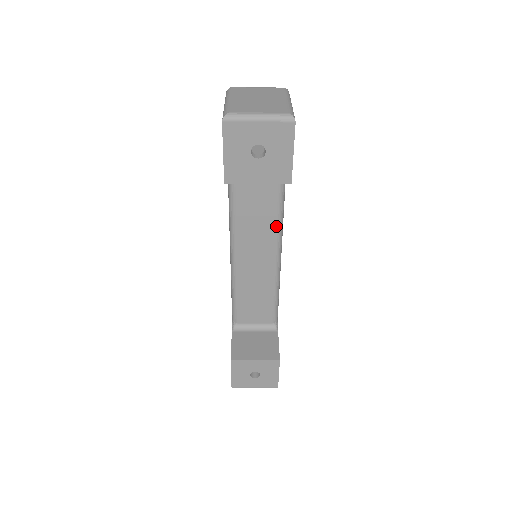
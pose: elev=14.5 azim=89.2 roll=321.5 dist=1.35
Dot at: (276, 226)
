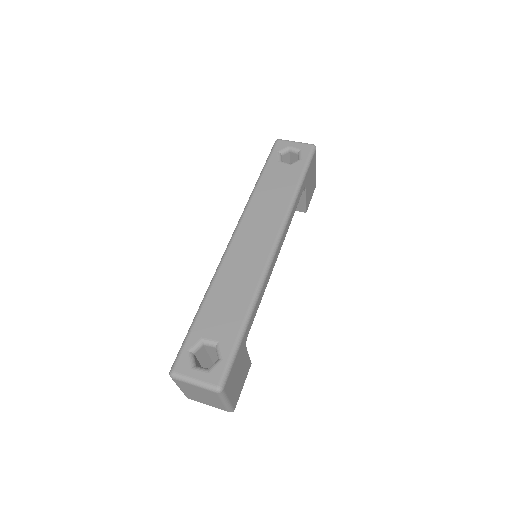
Dot at: occluded
